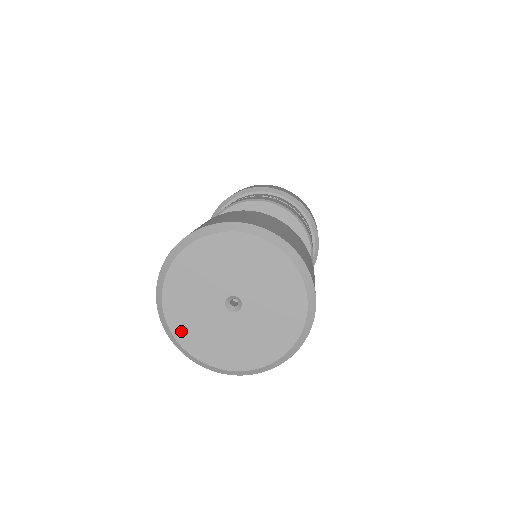
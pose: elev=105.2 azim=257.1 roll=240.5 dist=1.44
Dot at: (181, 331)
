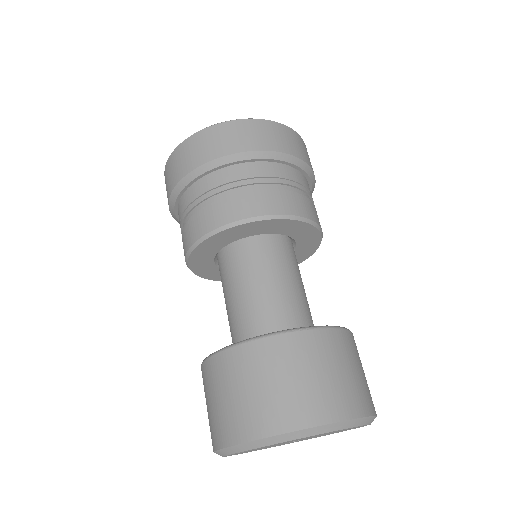
Dot at: occluded
